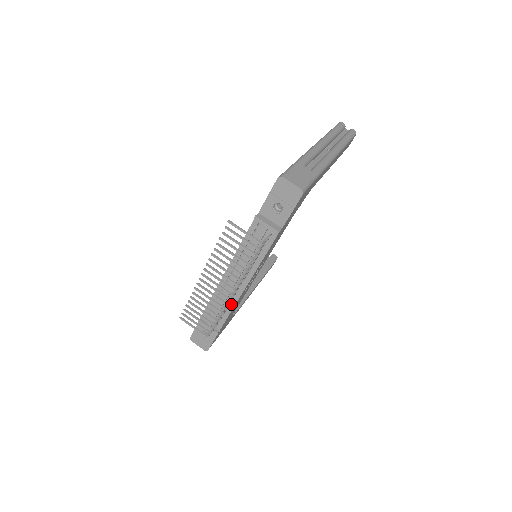
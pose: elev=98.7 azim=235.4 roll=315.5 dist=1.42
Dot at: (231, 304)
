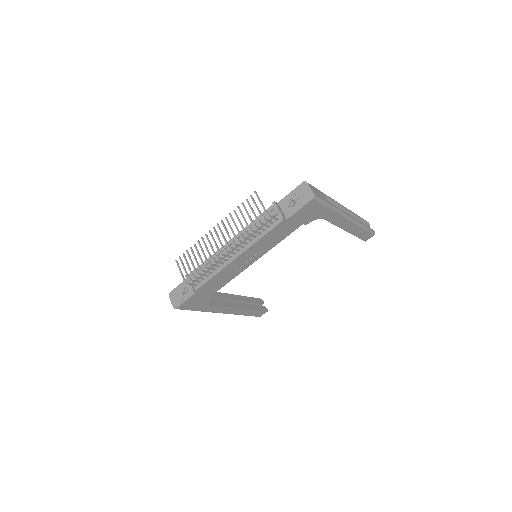
Dot at: (218, 269)
